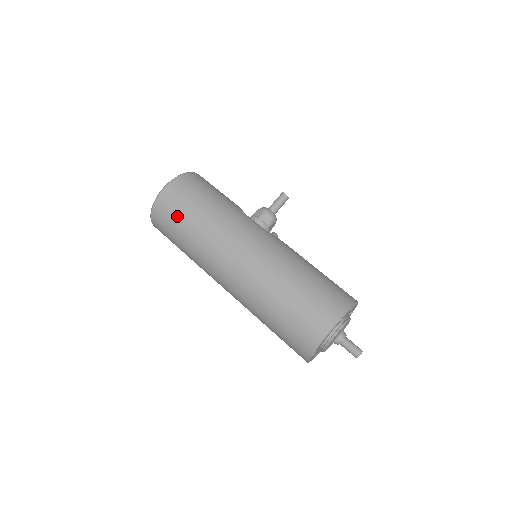
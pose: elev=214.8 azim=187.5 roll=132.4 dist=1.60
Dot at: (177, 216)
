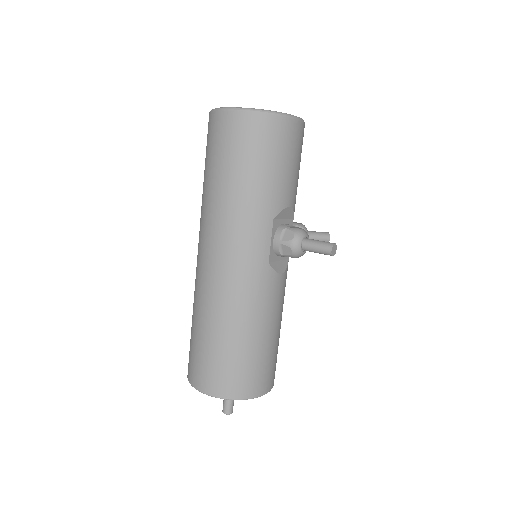
Dot at: (212, 153)
